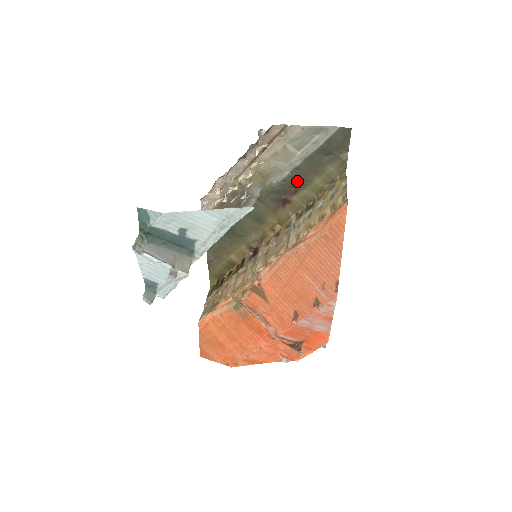
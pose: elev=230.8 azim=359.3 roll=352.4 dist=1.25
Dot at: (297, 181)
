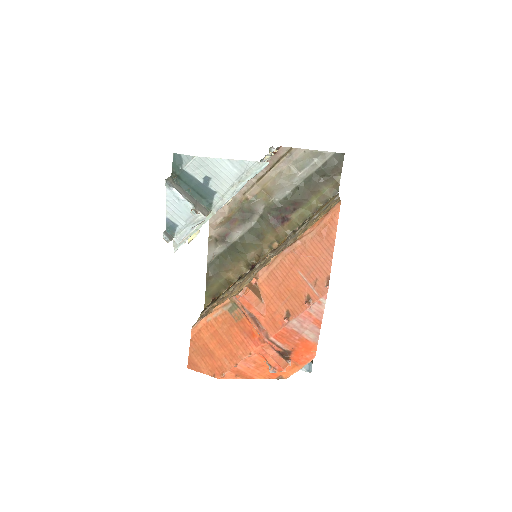
Dot at: (296, 199)
